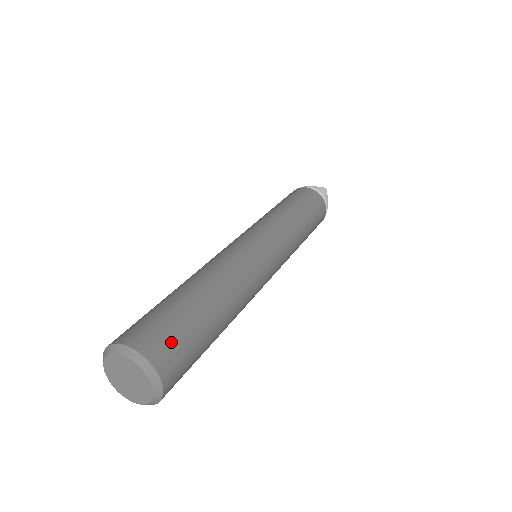
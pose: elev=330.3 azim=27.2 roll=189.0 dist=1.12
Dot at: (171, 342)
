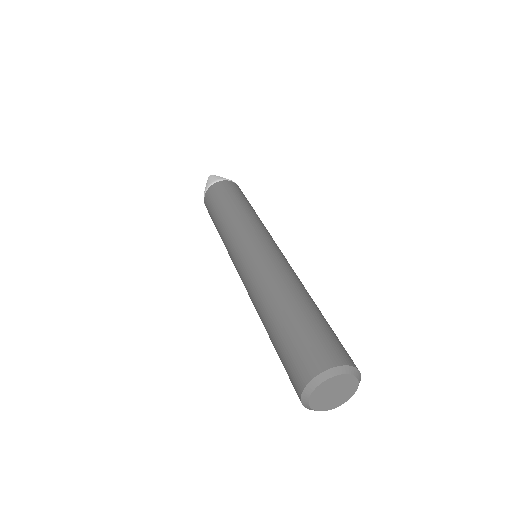
Dot at: (325, 345)
